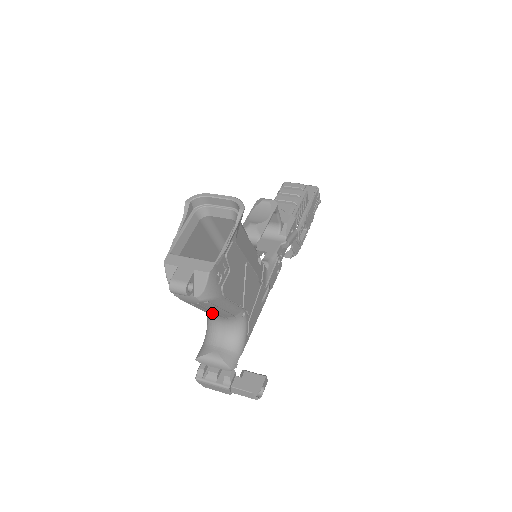
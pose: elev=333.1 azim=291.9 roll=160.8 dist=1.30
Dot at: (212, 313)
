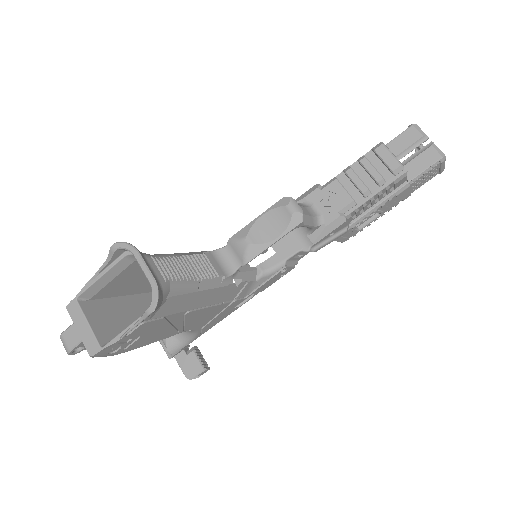
Dot at: occluded
